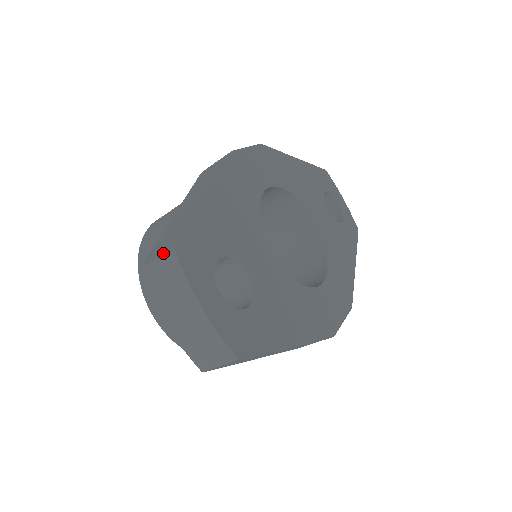
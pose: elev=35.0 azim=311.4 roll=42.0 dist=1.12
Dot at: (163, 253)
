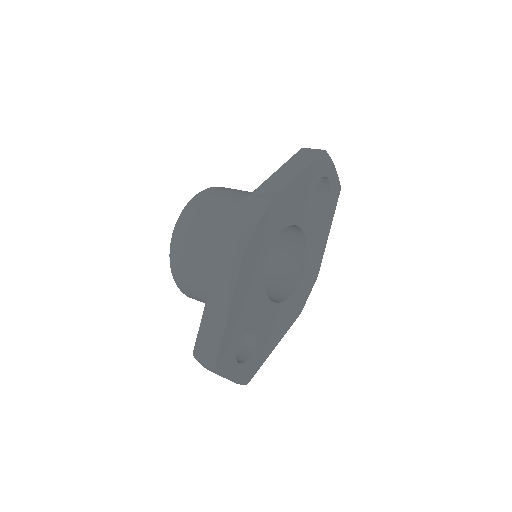
Dot at: (208, 360)
